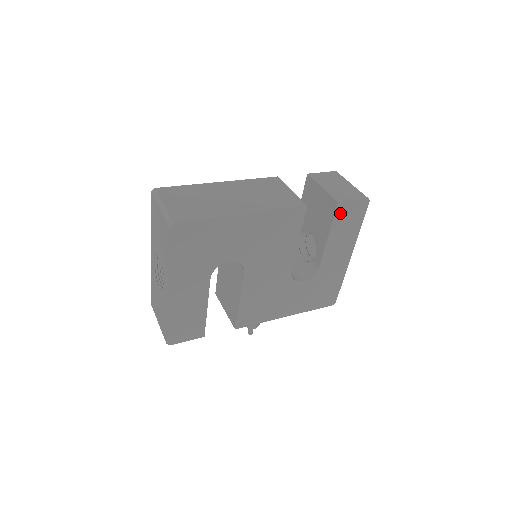
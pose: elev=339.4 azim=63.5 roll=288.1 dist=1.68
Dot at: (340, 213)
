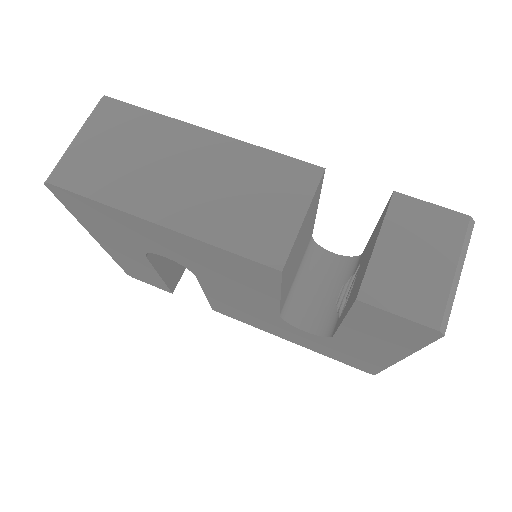
Dot at: (365, 312)
